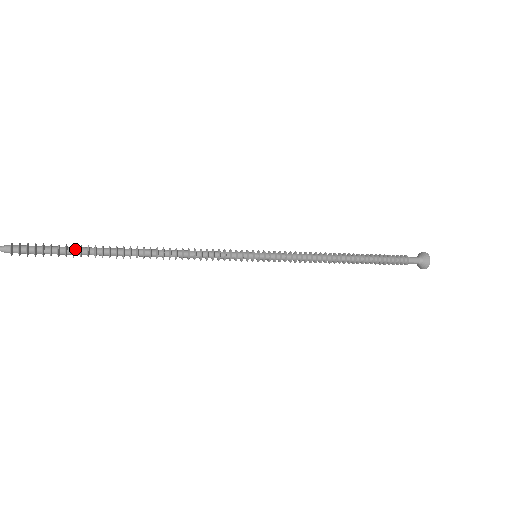
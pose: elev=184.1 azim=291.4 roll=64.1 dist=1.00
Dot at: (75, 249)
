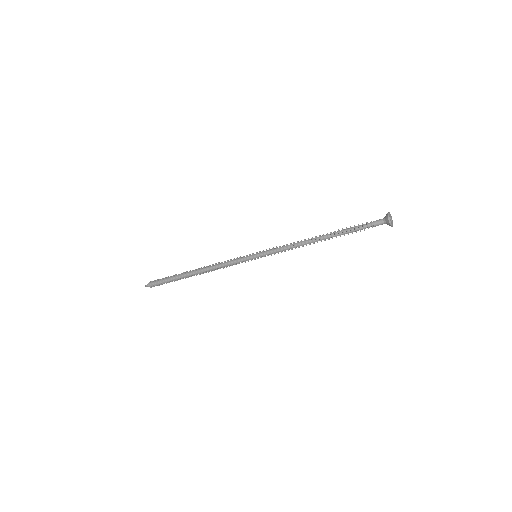
Dot at: (171, 277)
